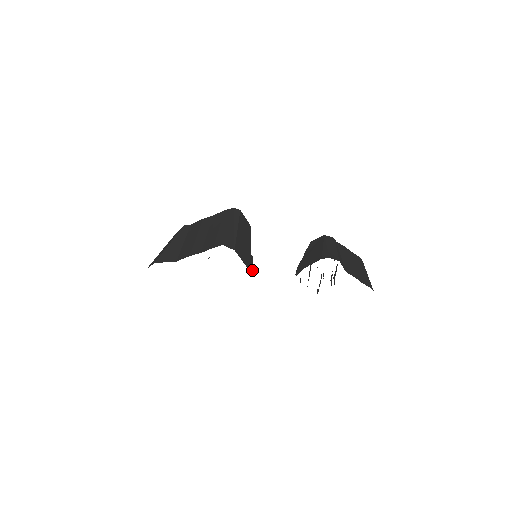
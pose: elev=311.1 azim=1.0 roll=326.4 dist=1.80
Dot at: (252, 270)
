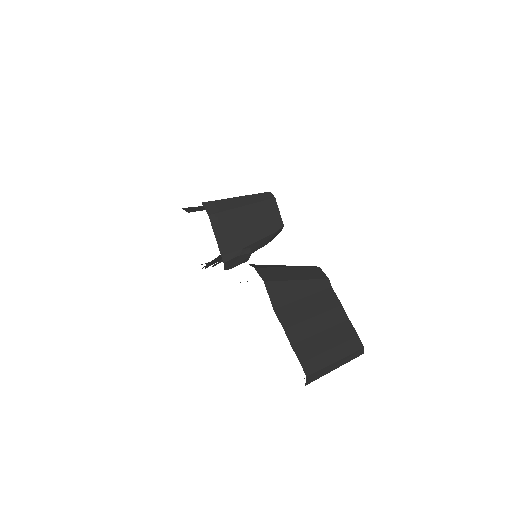
Dot at: (228, 259)
